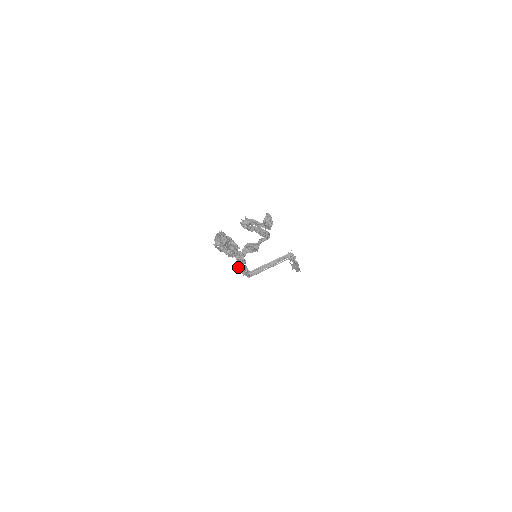
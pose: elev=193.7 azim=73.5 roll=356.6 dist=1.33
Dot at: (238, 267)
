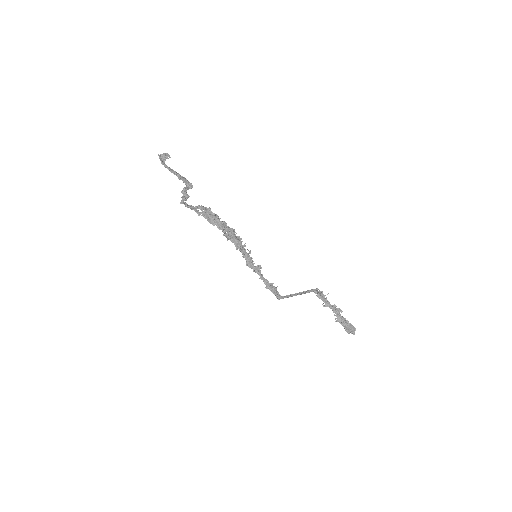
Dot at: (249, 266)
